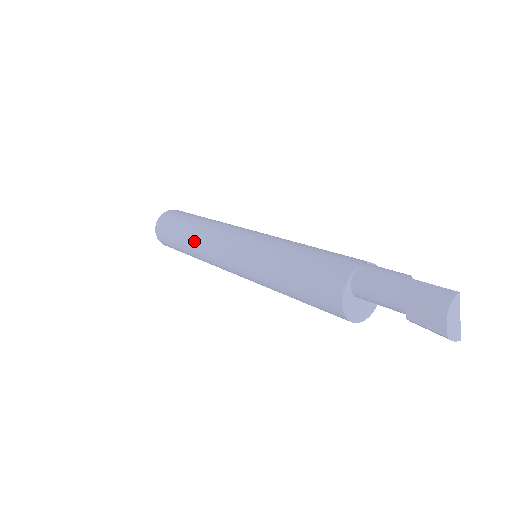
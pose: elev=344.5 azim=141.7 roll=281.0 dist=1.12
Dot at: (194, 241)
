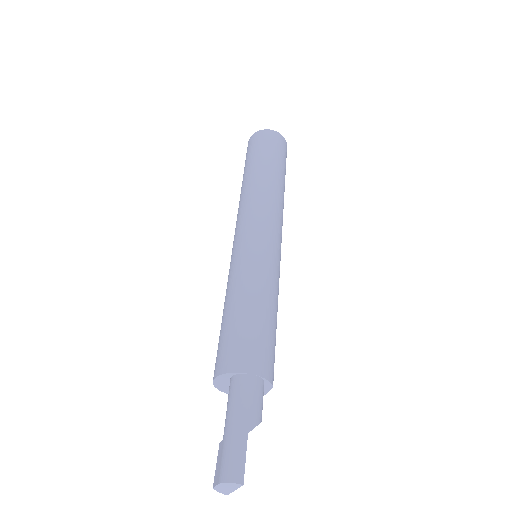
Dot at: (245, 188)
